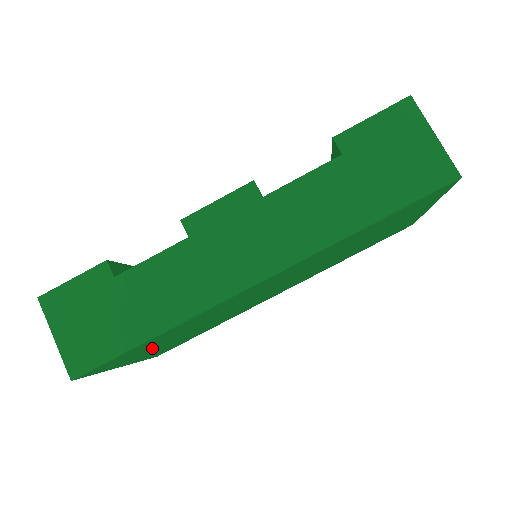
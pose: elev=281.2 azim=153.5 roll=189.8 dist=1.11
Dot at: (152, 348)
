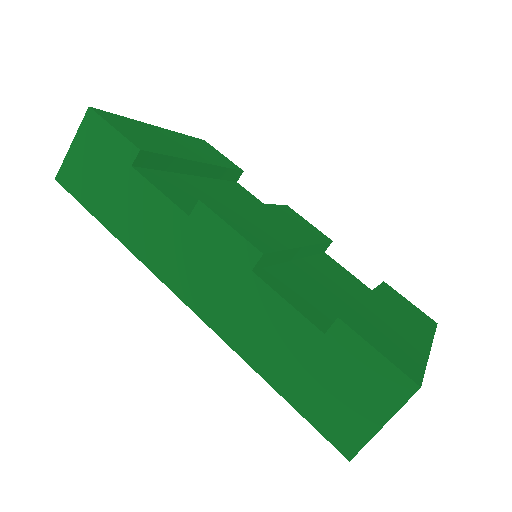
Dot at: occluded
